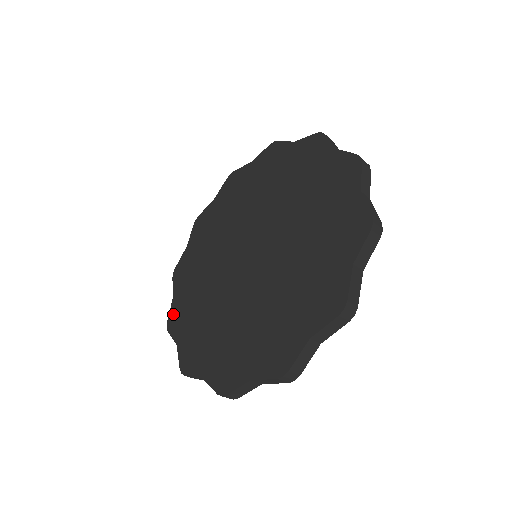
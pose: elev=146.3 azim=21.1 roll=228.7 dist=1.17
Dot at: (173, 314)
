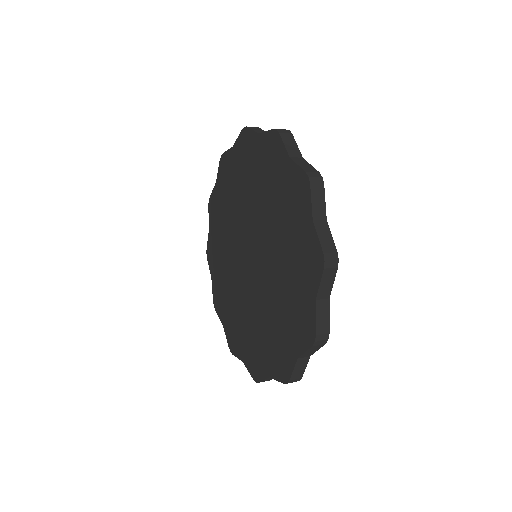
Dot at: (215, 295)
